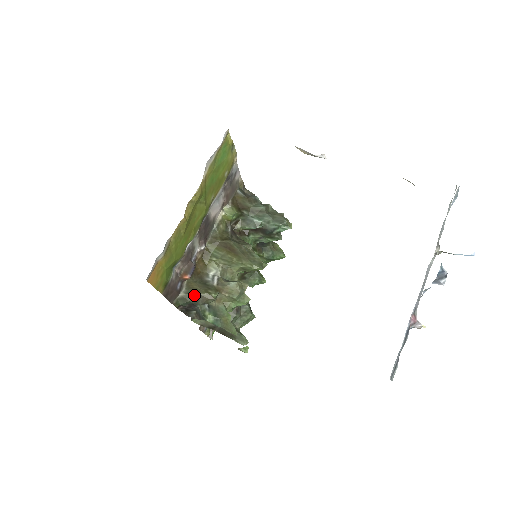
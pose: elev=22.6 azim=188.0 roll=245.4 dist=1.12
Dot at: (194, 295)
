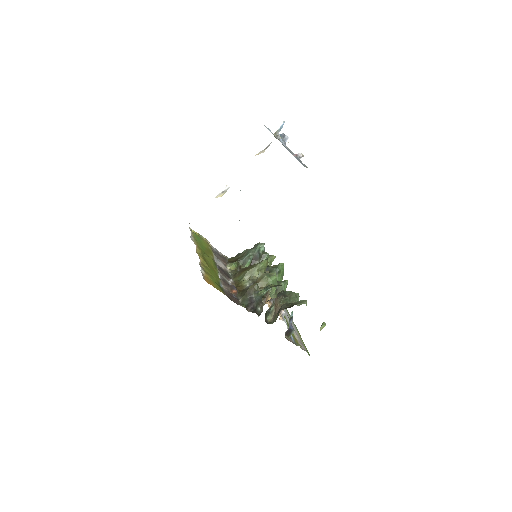
Dot at: (246, 293)
